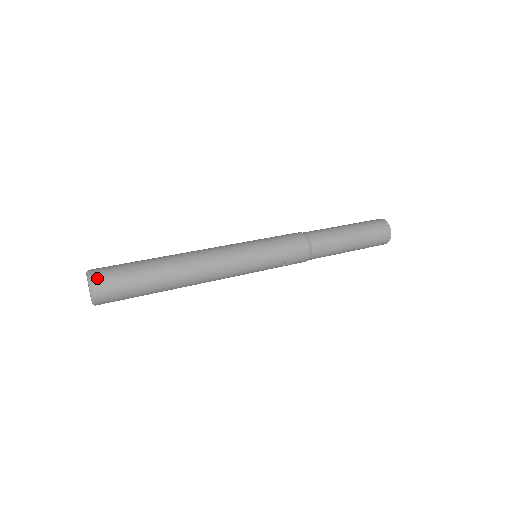
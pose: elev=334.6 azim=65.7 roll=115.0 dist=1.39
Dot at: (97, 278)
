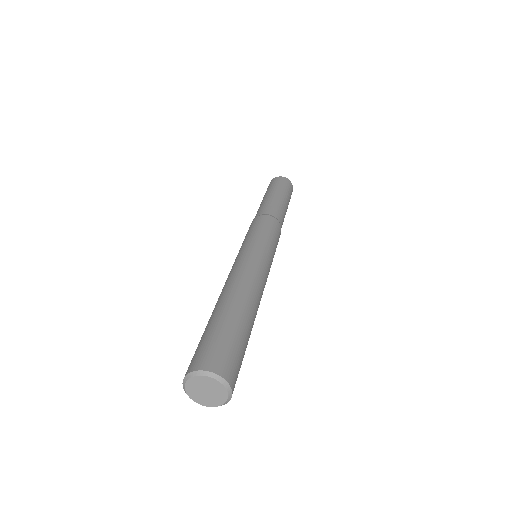
Dot at: (223, 369)
